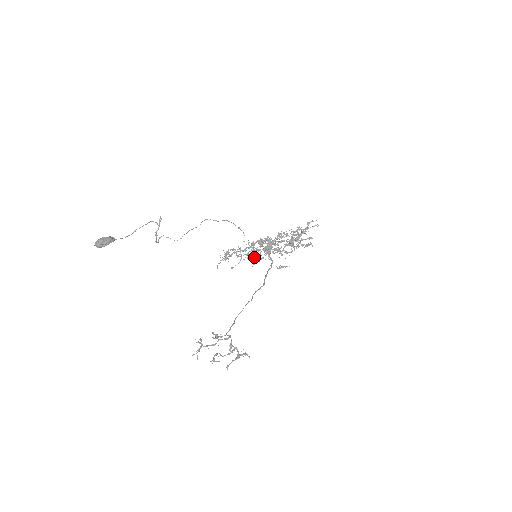
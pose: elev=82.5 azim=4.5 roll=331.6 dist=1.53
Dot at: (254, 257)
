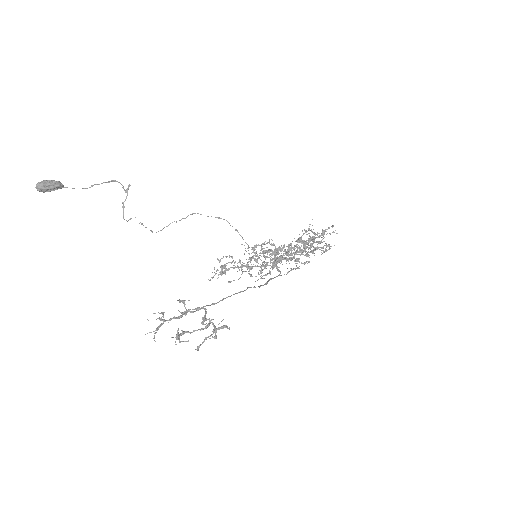
Dot at: occluded
